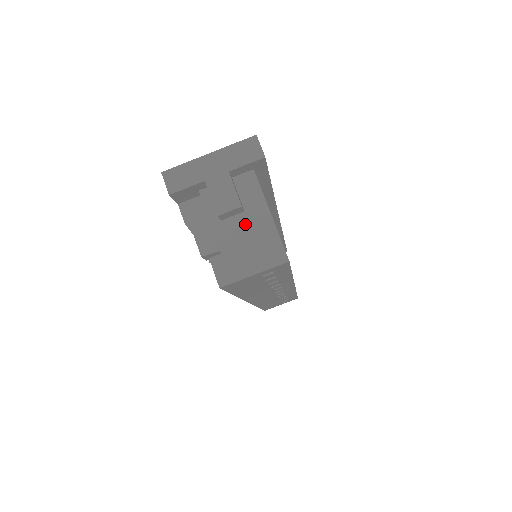
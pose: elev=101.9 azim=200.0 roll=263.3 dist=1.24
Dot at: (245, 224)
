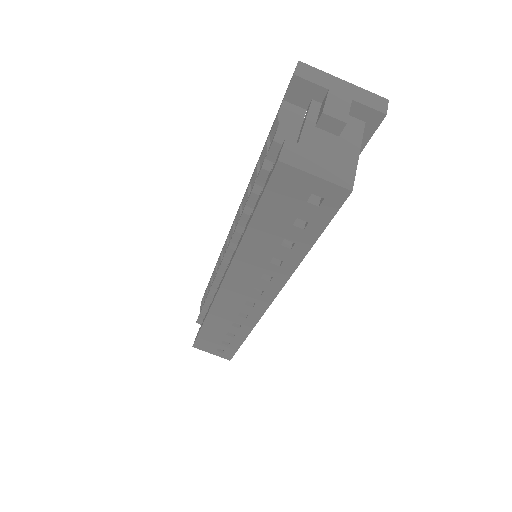
Dot at: (333, 143)
